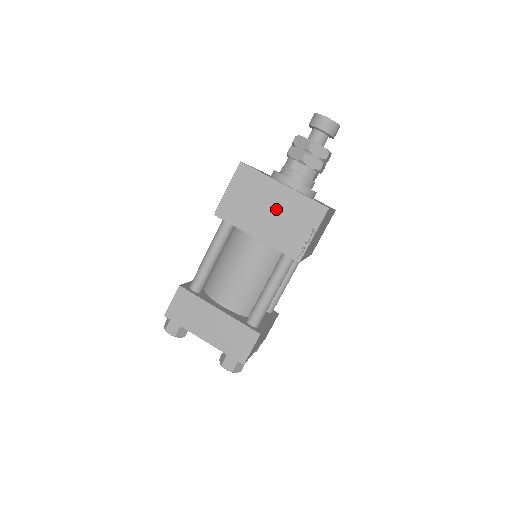
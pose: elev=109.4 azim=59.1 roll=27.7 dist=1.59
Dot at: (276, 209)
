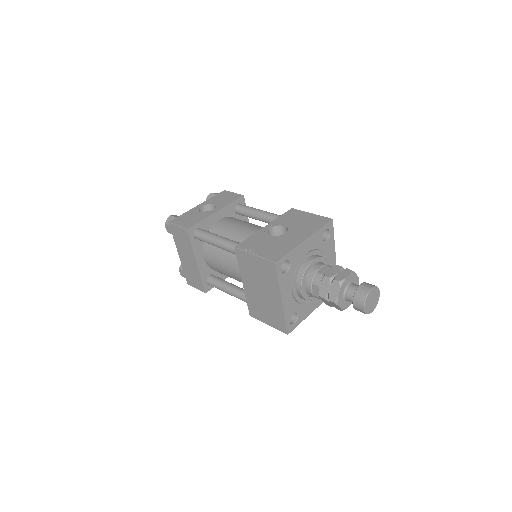
Dot at: (265, 297)
